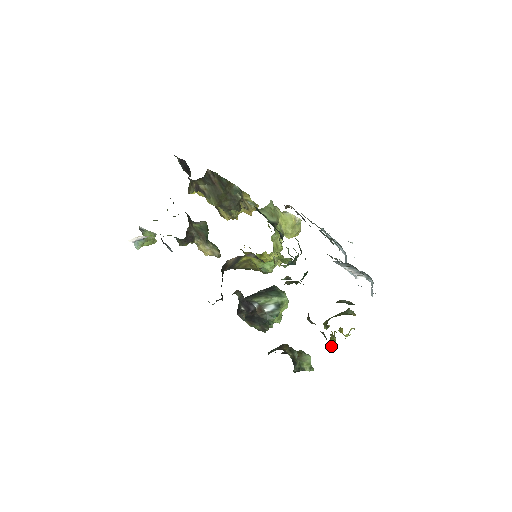
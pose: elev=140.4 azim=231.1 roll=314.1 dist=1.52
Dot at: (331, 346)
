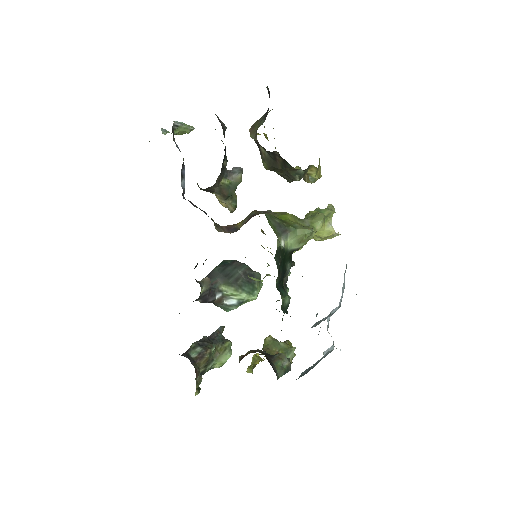
Dot at: (248, 370)
